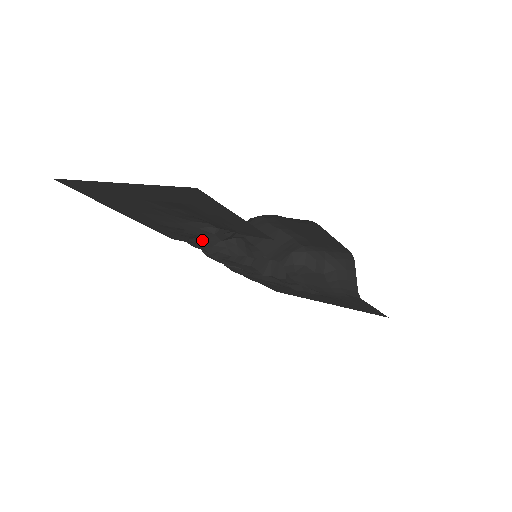
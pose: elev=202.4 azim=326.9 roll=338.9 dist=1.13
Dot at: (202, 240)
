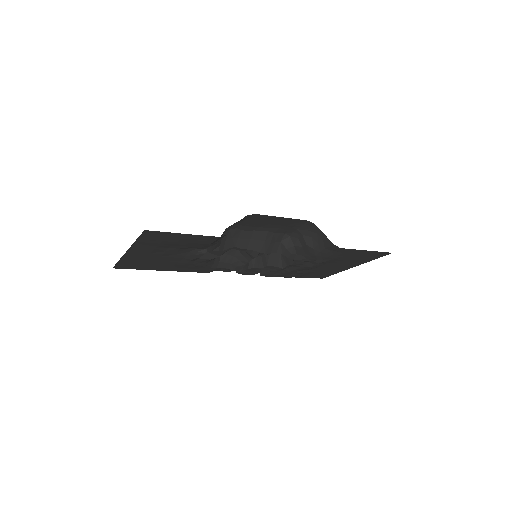
Dot at: (221, 264)
